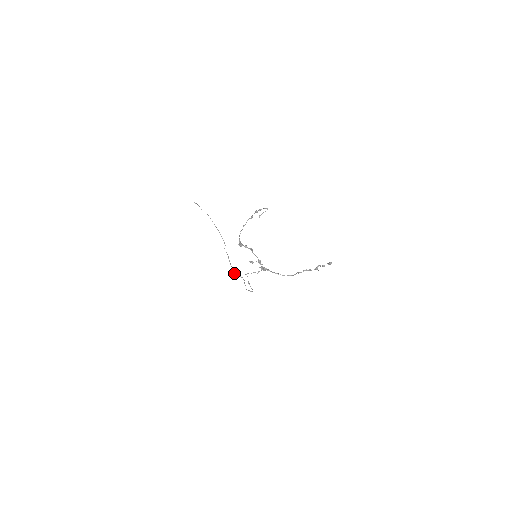
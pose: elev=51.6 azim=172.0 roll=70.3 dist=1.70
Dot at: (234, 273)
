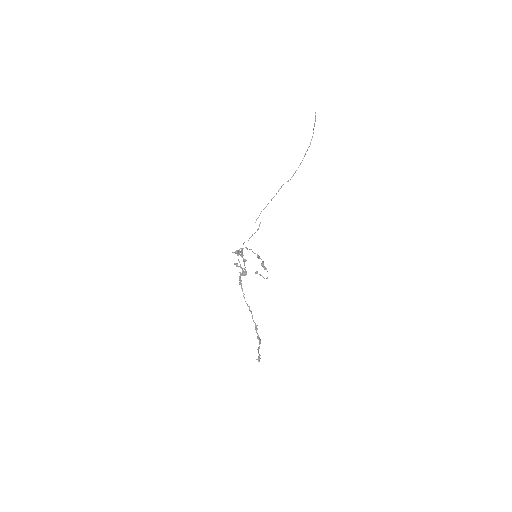
Dot at: (259, 215)
